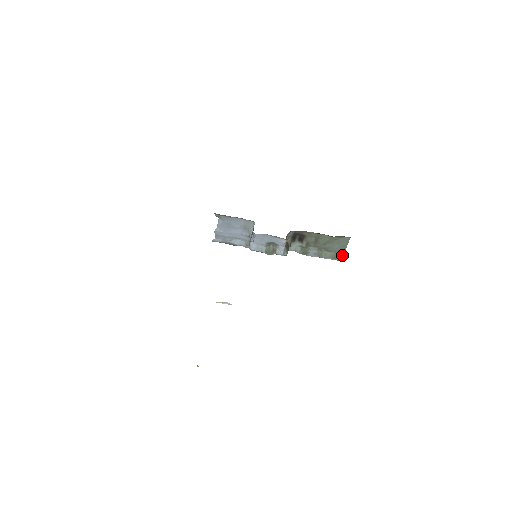
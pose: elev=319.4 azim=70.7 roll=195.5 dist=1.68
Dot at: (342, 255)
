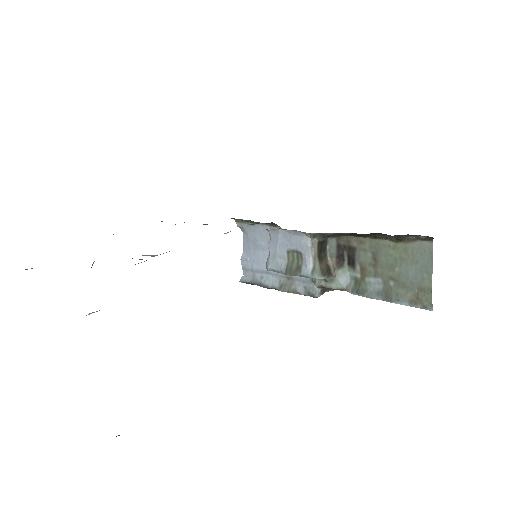
Dot at: (429, 295)
